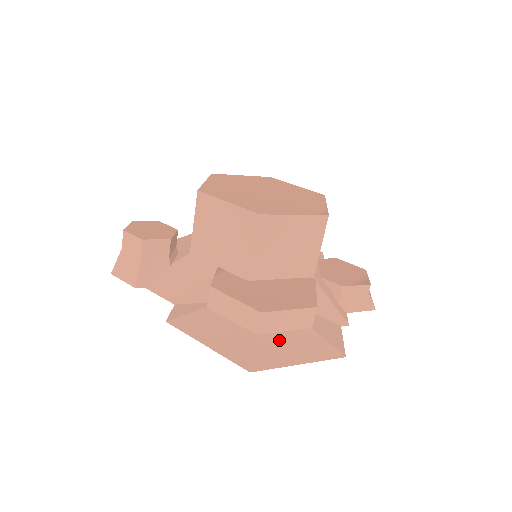
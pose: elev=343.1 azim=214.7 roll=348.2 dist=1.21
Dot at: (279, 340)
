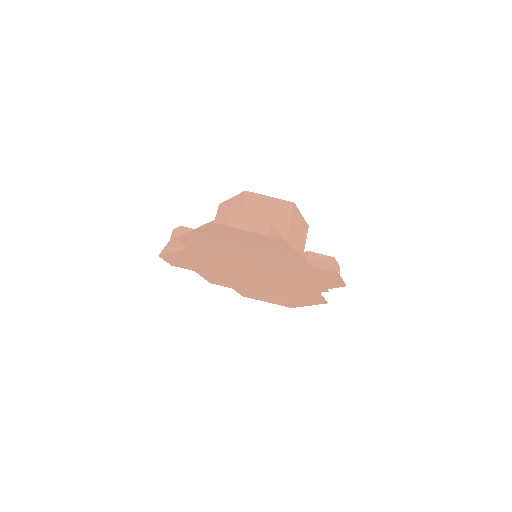
Dot at: occluded
